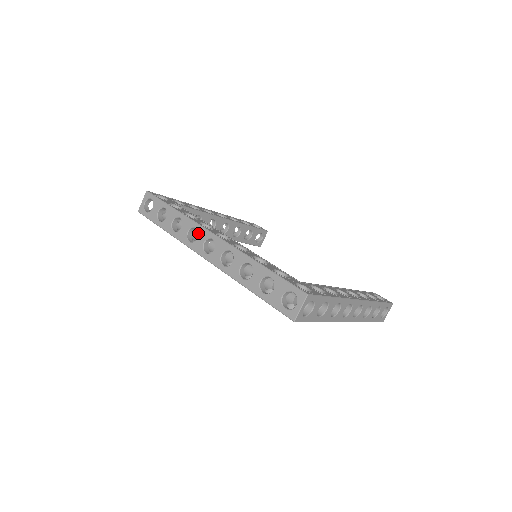
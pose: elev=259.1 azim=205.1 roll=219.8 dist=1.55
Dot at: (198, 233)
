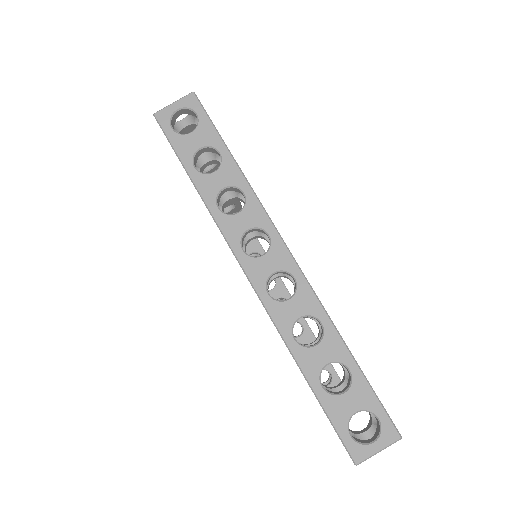
Dot at: occluded
